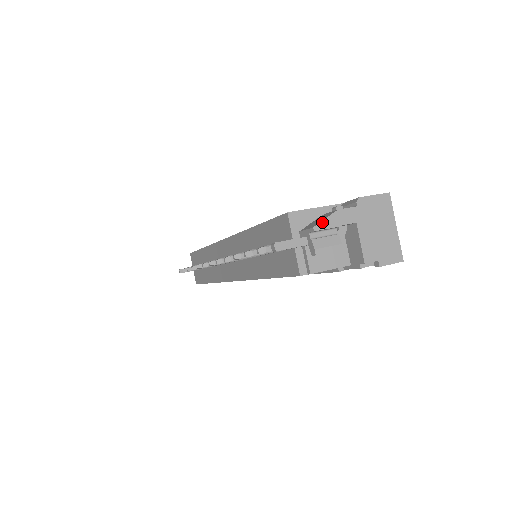
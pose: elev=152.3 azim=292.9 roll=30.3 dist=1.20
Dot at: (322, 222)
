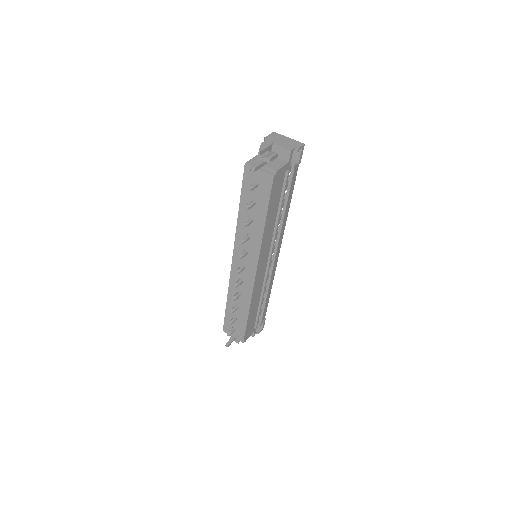
Dot at: (260, 148)
